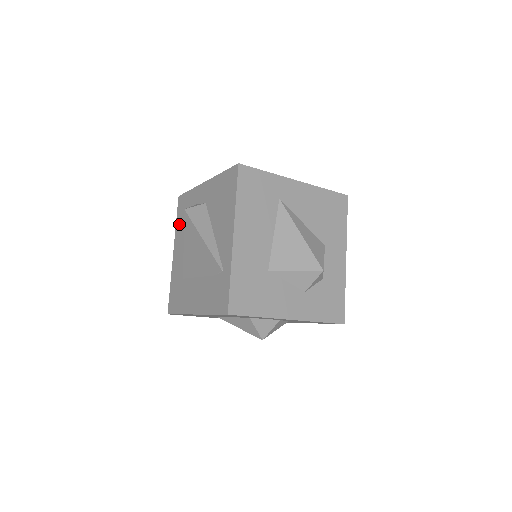
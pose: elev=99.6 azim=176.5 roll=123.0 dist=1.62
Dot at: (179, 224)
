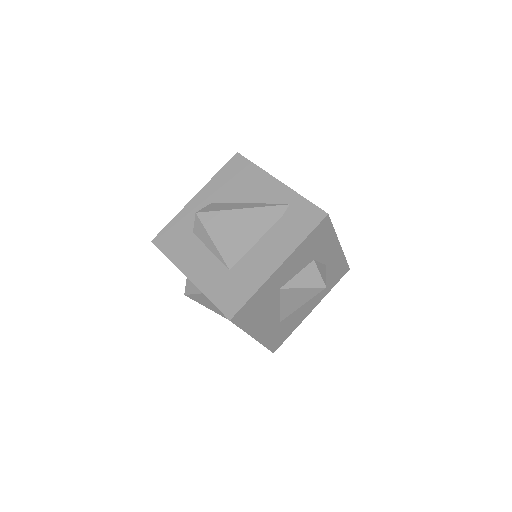
Dot at: (176, 252)
